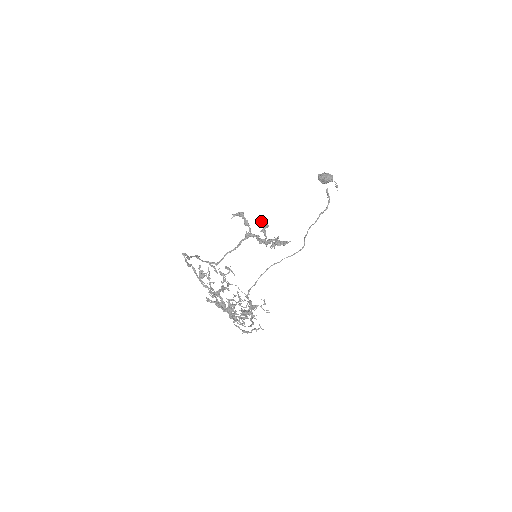
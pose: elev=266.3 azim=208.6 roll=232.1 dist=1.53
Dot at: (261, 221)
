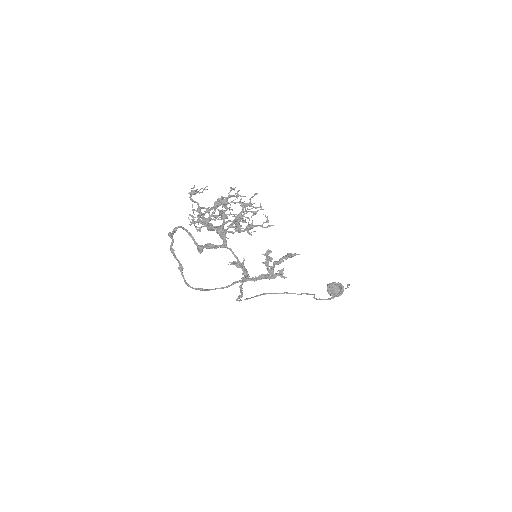
Dot at: occluded
